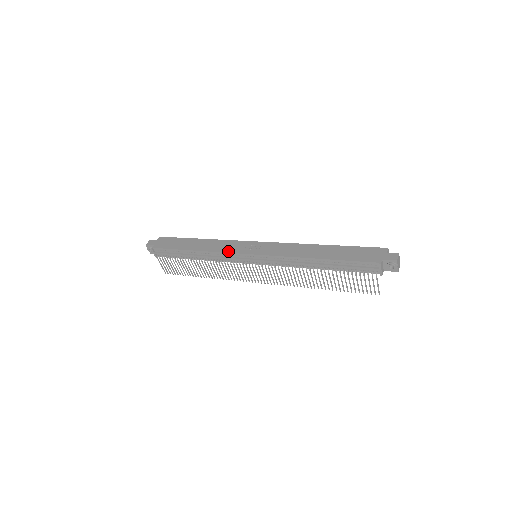
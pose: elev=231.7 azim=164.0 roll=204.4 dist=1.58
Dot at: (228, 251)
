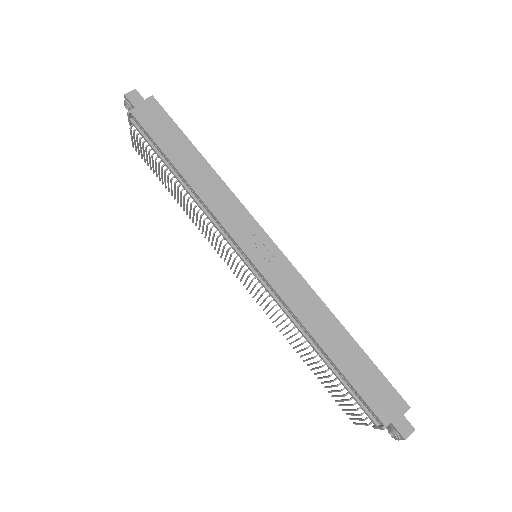
Dot at: (225, 223)
